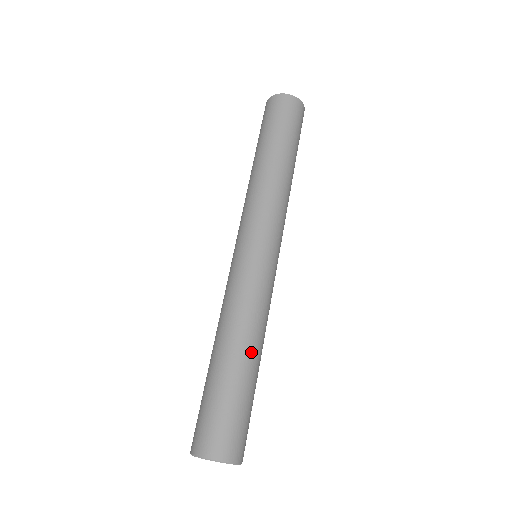
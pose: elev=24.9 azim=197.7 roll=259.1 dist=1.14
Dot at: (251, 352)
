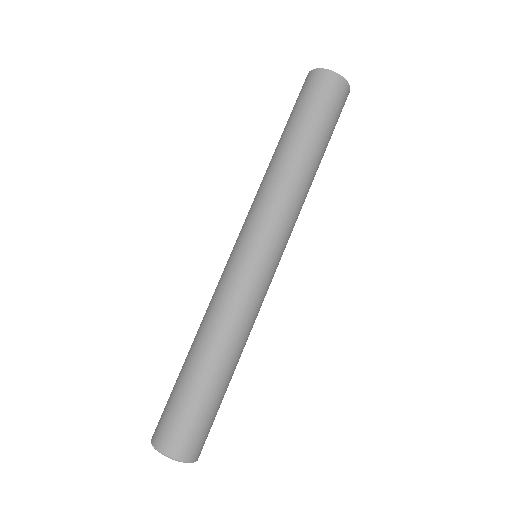
Dot at: (237, 363)
